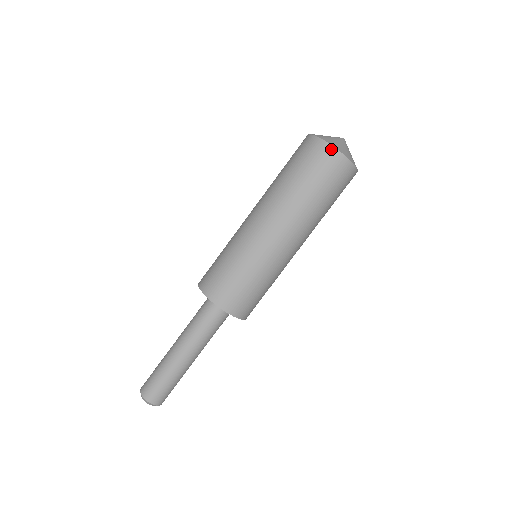
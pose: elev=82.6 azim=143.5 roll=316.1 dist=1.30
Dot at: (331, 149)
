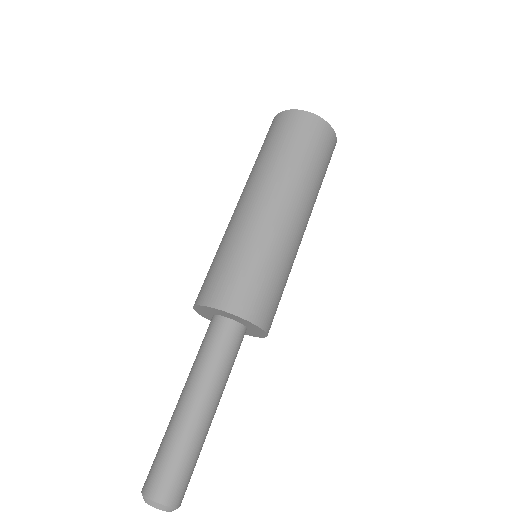
Dot at: (288, 112)
